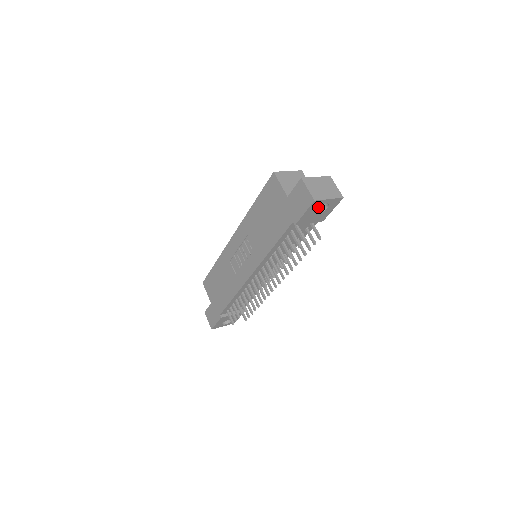
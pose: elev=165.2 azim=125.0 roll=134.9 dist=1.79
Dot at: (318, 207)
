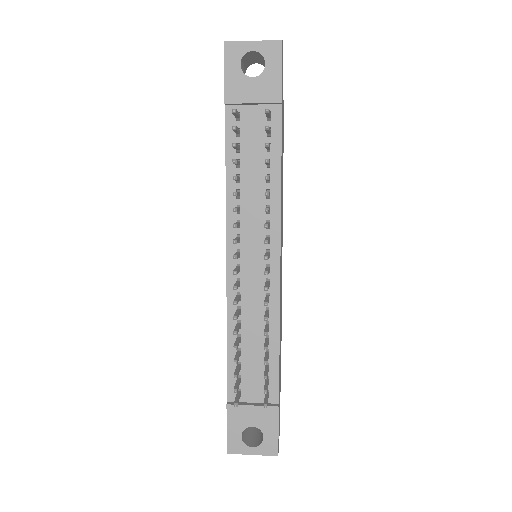
Dot at: occluded
